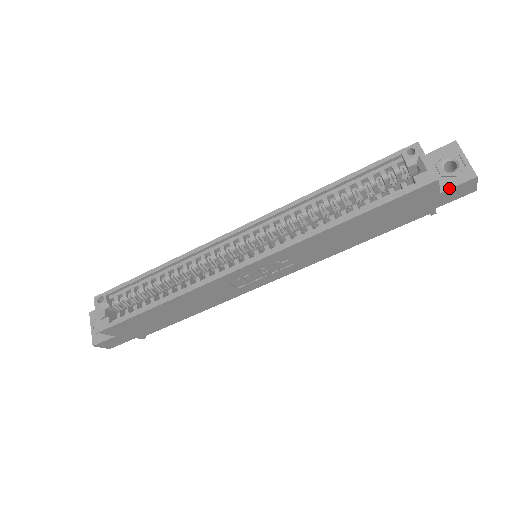
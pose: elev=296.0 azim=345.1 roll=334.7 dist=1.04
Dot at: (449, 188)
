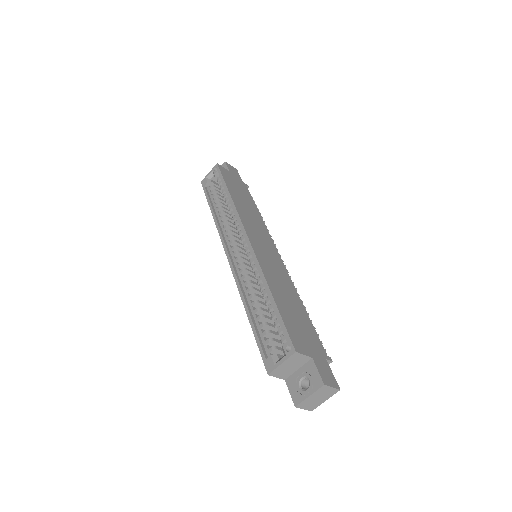
Dot at: (288, 386)
